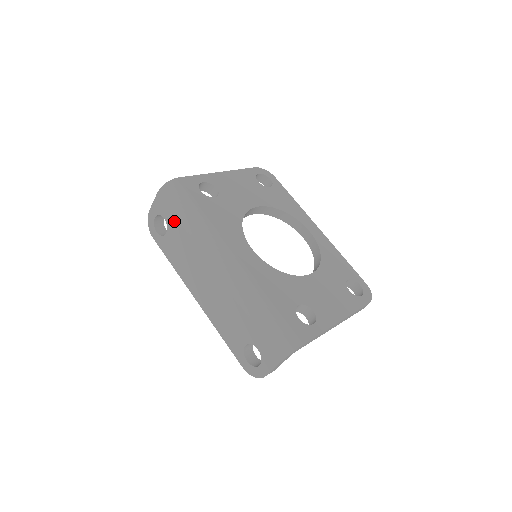
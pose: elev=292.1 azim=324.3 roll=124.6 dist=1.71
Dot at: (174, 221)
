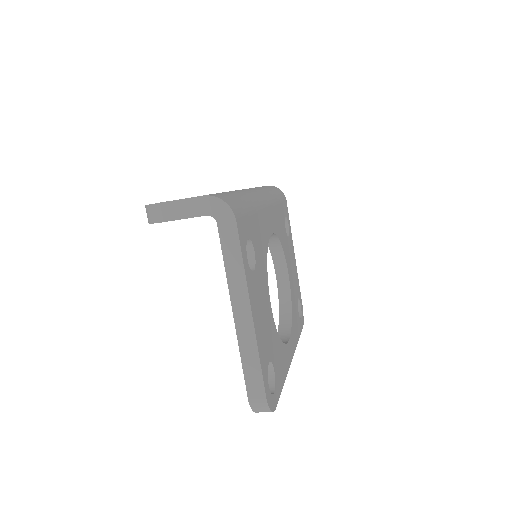
Dot at: occluded
